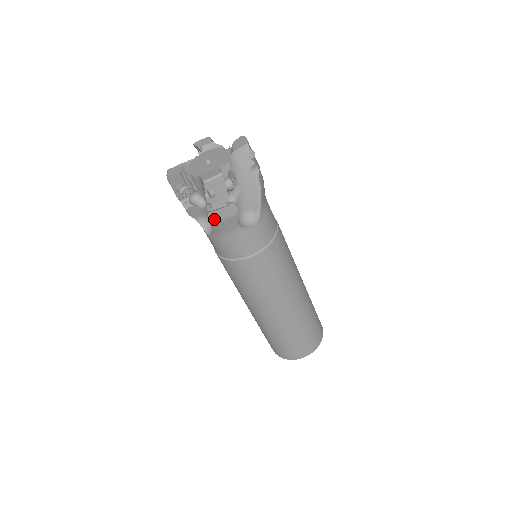
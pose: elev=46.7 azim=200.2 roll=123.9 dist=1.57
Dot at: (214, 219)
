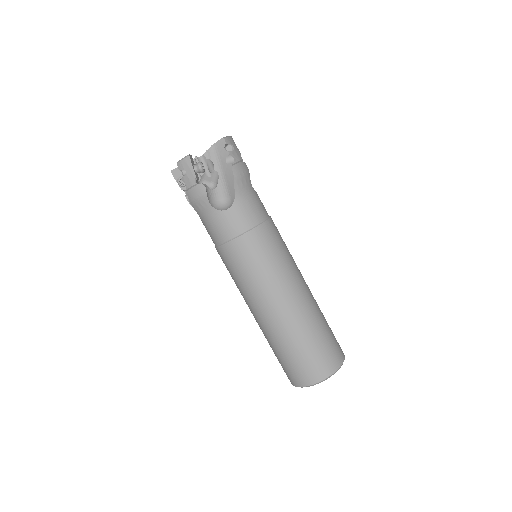
Dot at: (191, 199)
